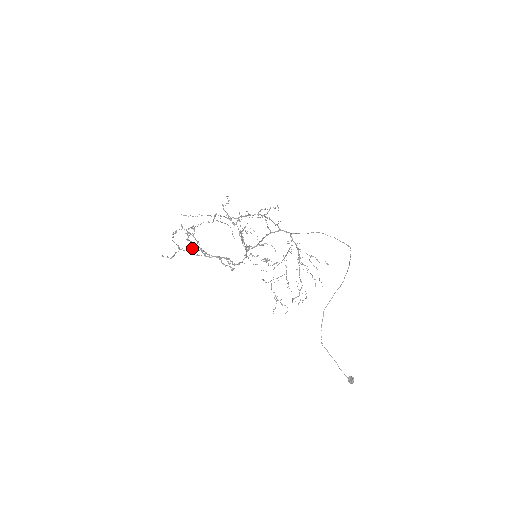
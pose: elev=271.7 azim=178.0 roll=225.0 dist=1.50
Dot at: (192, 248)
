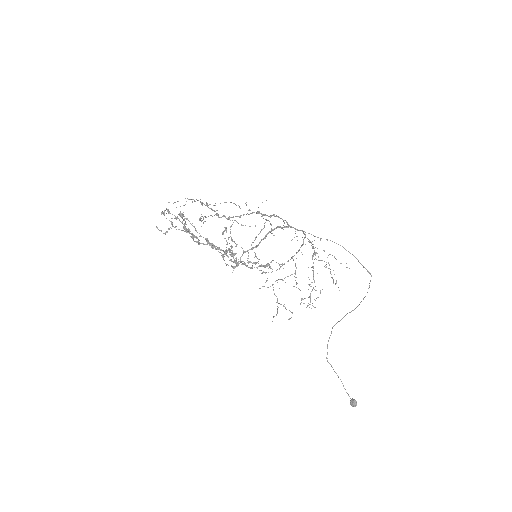
Dot at: (185, 230)
